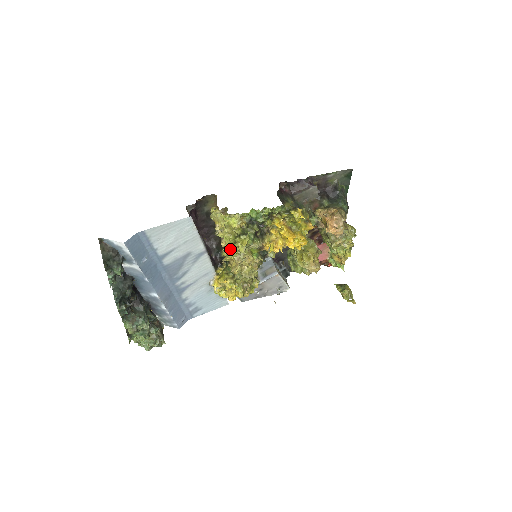
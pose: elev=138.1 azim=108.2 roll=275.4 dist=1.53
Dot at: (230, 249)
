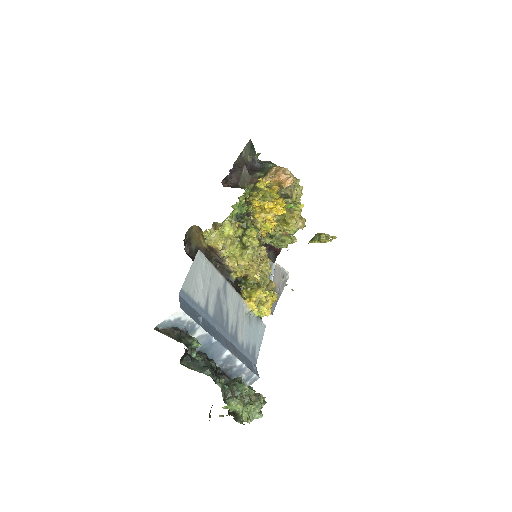
Dot at: (246, 253)
